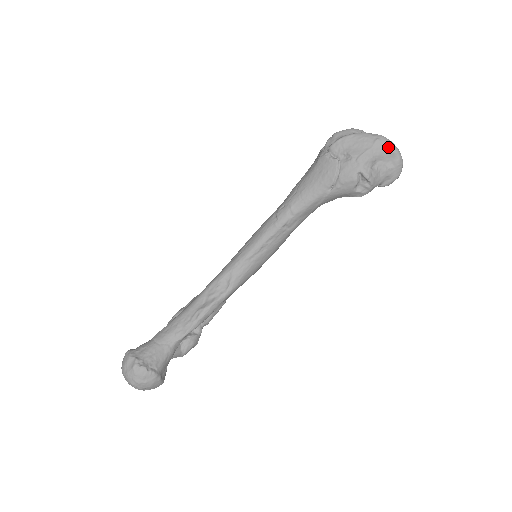
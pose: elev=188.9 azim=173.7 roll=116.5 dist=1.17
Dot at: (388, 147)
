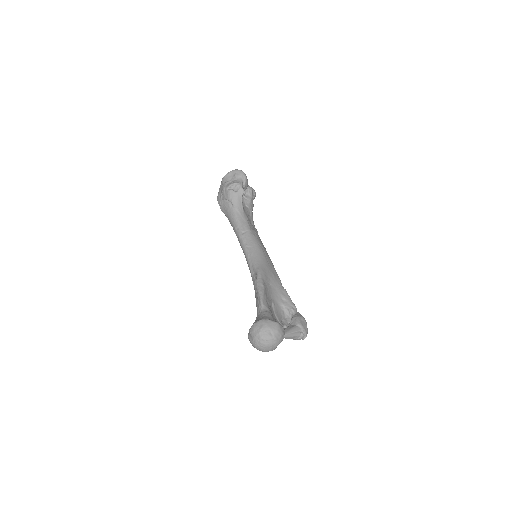
Dot at: (226, 176)
